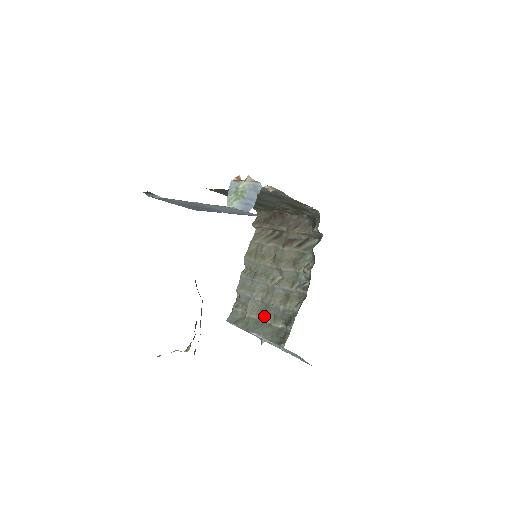
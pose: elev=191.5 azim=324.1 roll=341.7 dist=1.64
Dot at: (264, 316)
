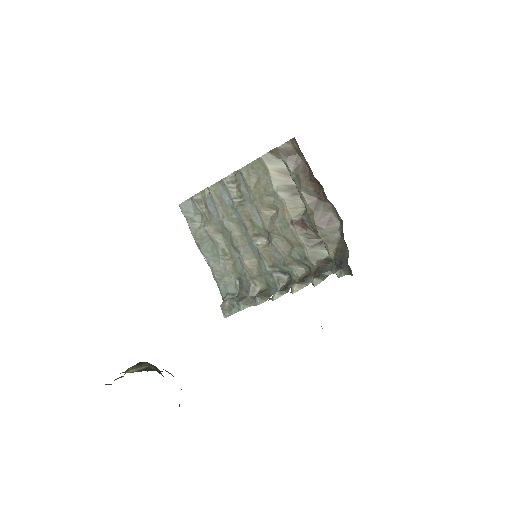
Dot at: (224, 251)
